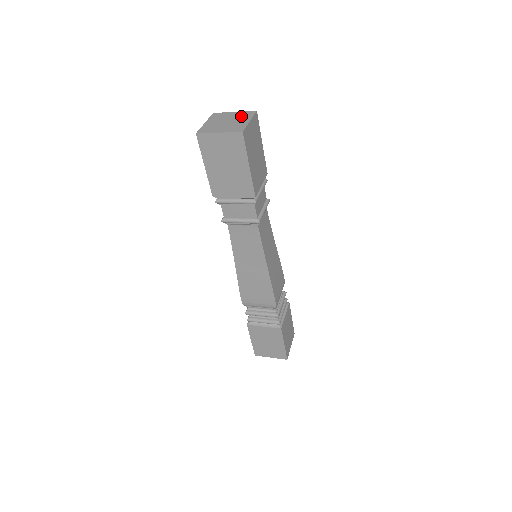
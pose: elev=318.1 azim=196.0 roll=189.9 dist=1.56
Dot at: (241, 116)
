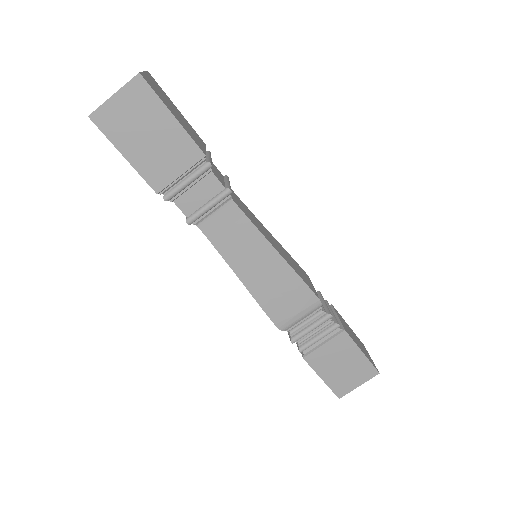
Dot at: occluded
